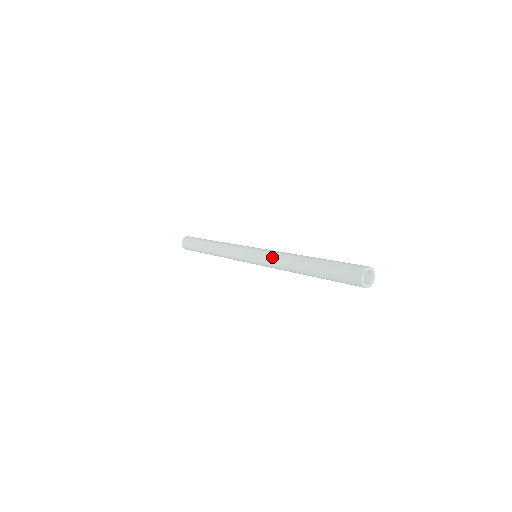
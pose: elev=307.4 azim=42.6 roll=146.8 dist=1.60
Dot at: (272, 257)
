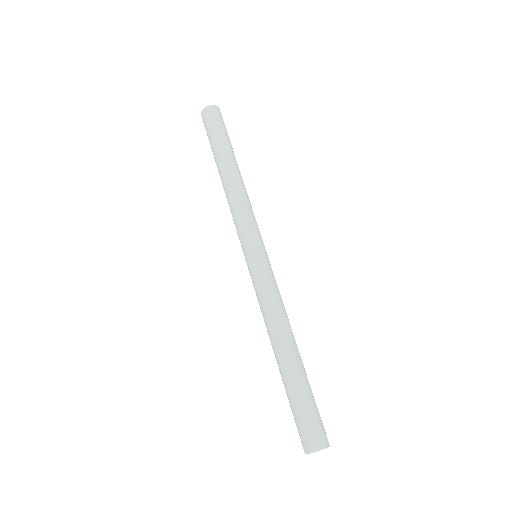
Dot at: (262, 298)
